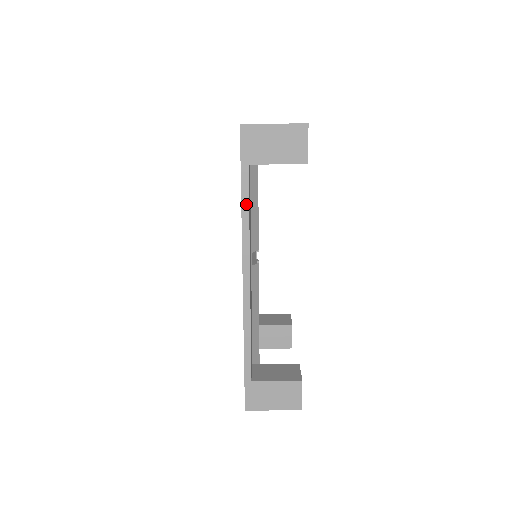
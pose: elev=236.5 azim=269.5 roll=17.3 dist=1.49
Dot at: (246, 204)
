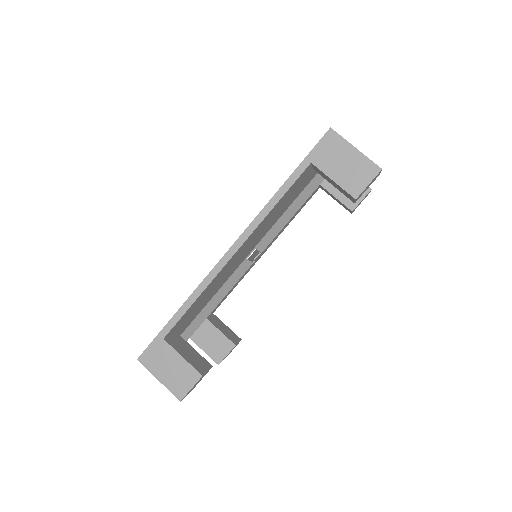
Dot at: (283, 191)
